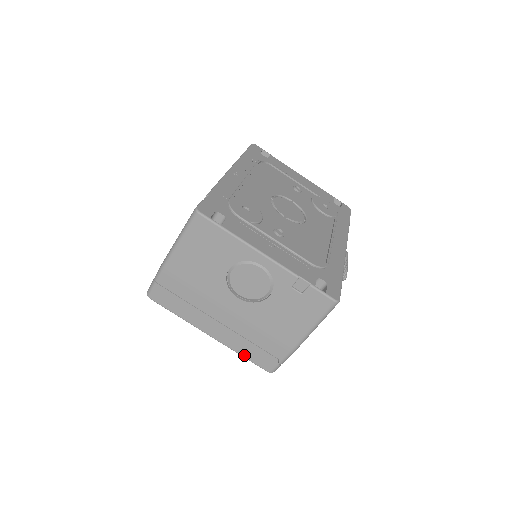
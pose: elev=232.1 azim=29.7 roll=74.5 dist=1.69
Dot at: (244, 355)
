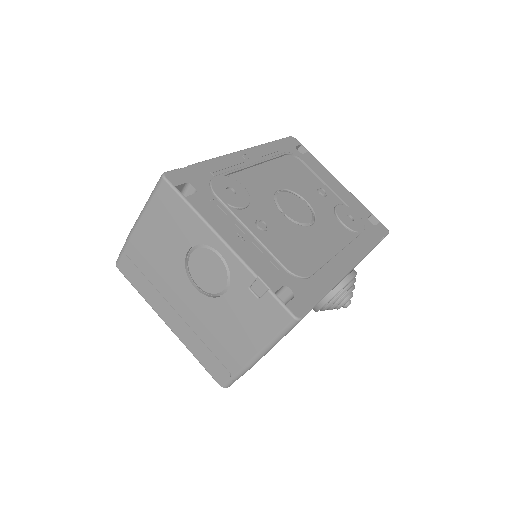
Dot at: (198, 358)
